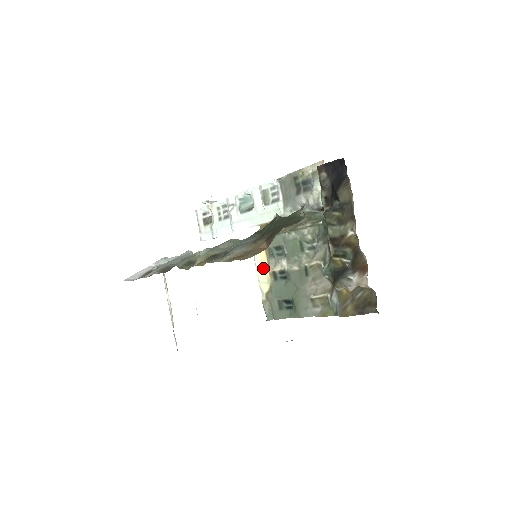
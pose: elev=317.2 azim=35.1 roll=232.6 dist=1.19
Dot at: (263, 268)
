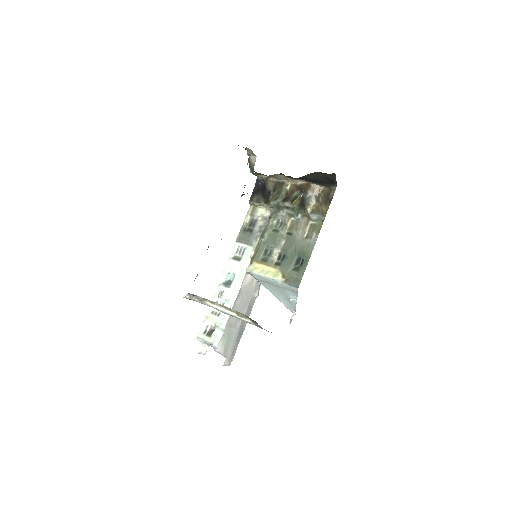
Dot at: (267, 271)
